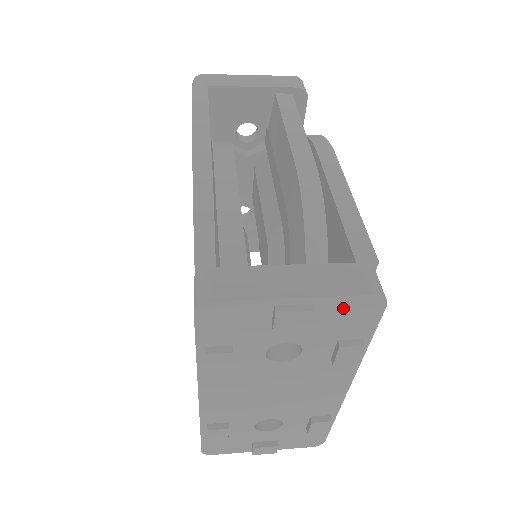
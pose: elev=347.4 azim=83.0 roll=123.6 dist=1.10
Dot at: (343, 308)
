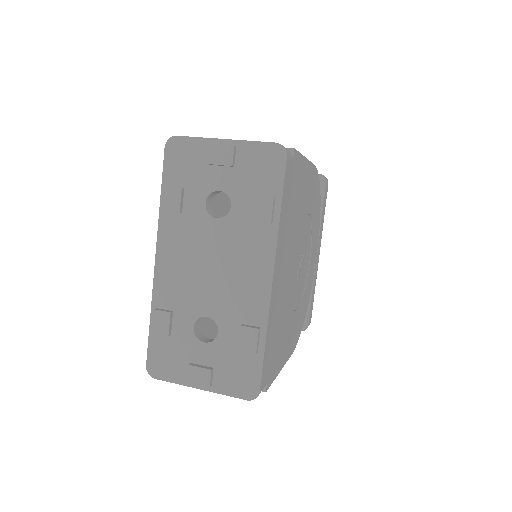
Dot at: (256, 155)
